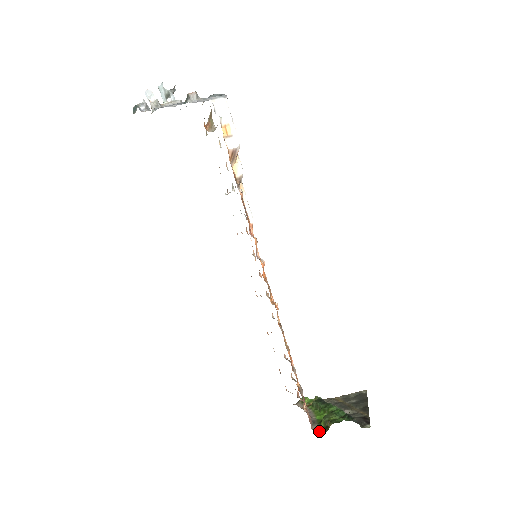
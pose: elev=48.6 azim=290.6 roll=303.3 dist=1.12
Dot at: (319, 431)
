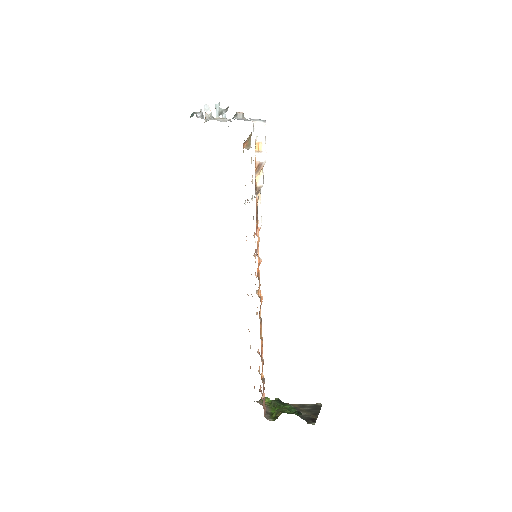
Dot at: (269, 418)
